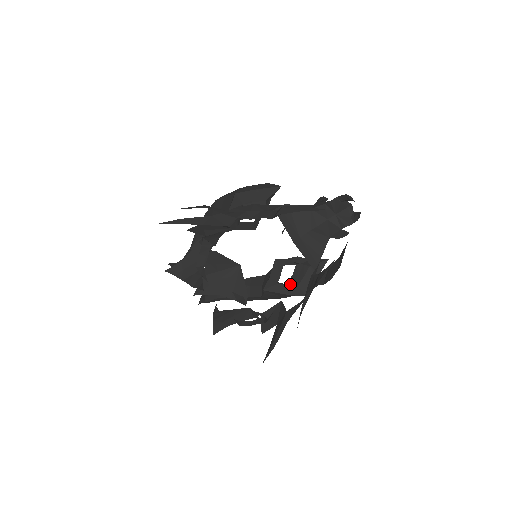
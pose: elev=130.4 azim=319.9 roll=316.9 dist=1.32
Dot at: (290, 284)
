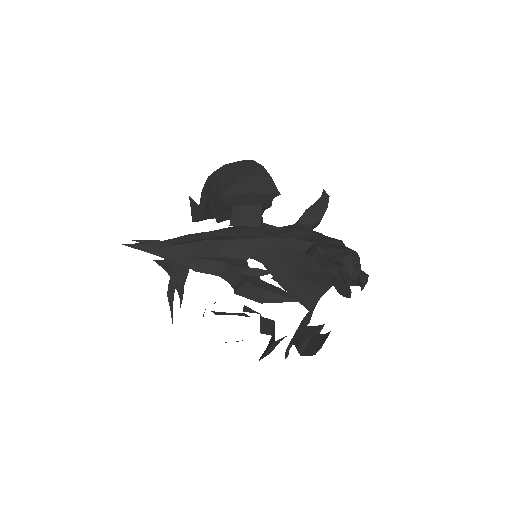
Dot at: occluded
